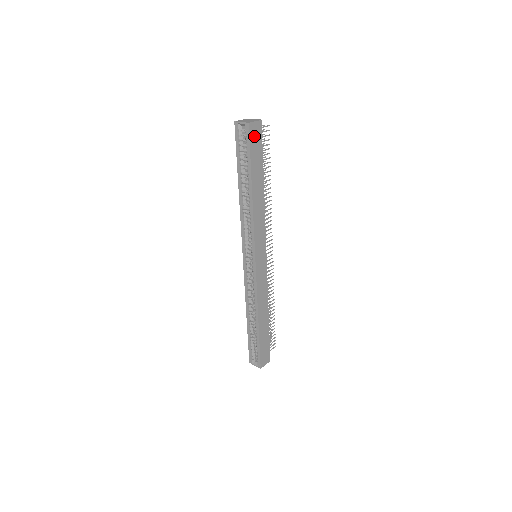
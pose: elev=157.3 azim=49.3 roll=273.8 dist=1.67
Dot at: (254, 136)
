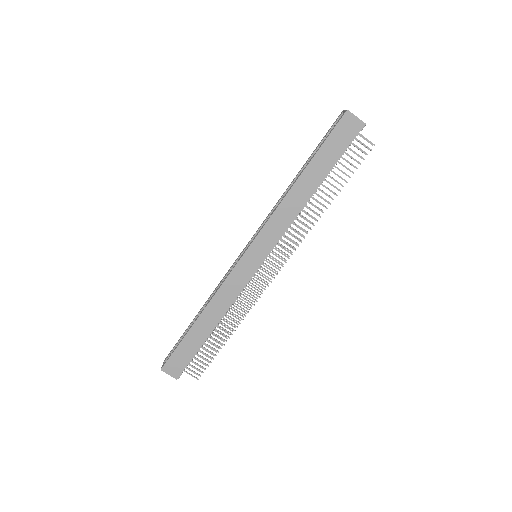
Dot at: (344, 129)
